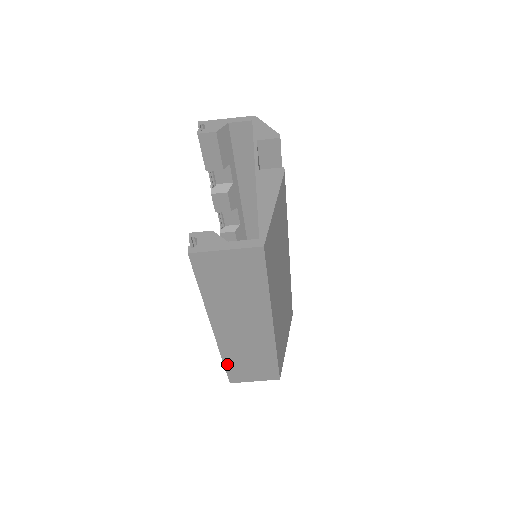
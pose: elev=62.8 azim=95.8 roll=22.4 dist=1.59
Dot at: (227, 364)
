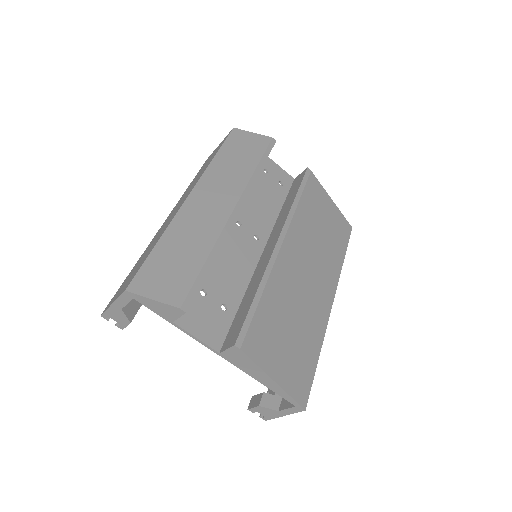
Dot at: occluded
